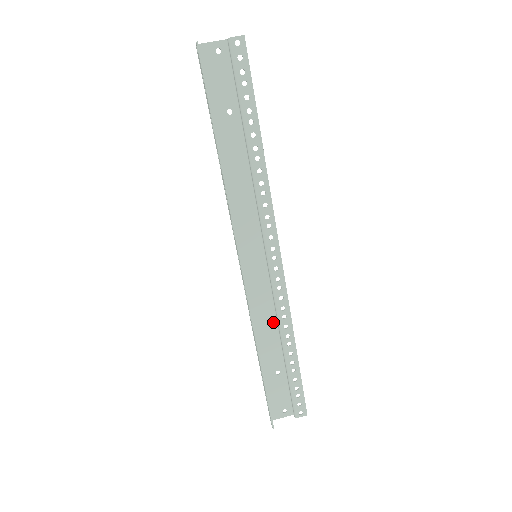
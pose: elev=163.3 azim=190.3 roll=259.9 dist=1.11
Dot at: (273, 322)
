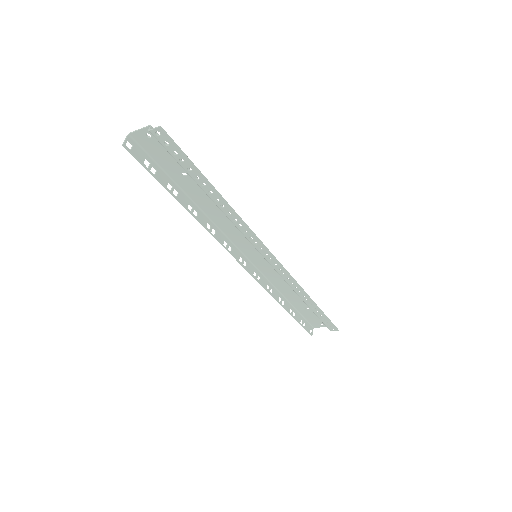
Dot at: occluded
